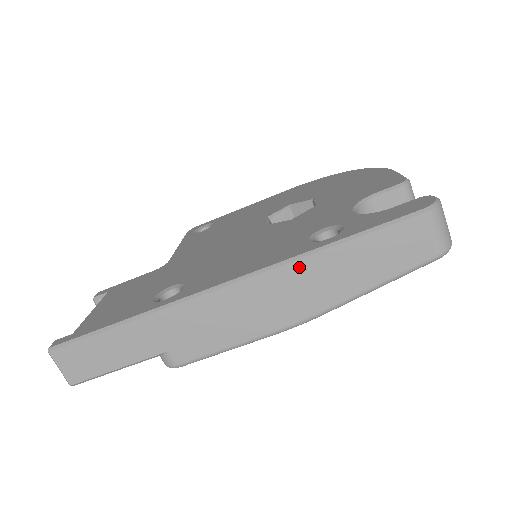
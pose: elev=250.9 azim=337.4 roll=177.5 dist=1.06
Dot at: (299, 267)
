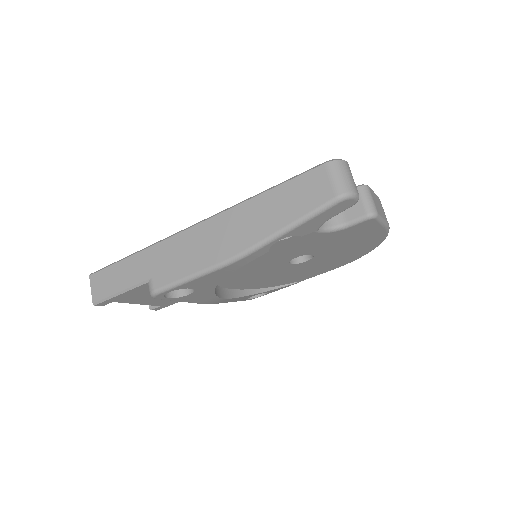
Dot at: (239, 210)
